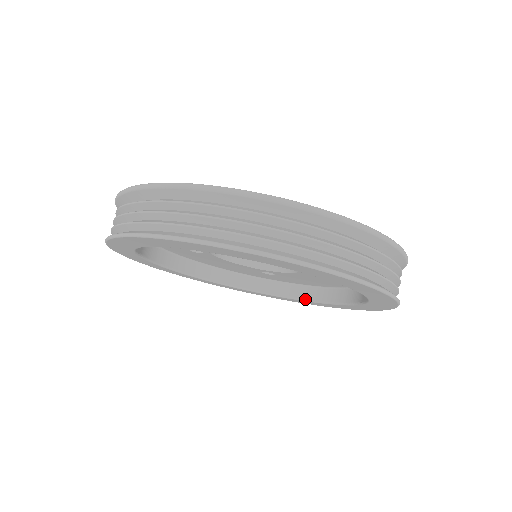
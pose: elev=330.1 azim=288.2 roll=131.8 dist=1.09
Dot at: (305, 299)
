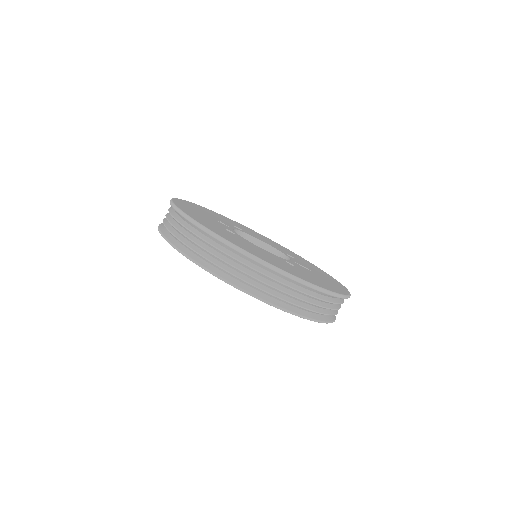
Dot at: occluded
